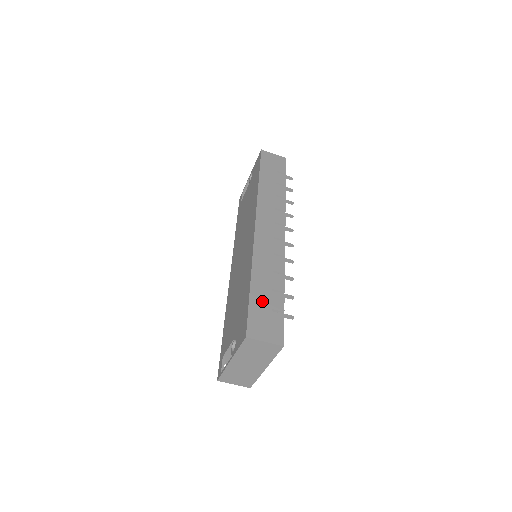
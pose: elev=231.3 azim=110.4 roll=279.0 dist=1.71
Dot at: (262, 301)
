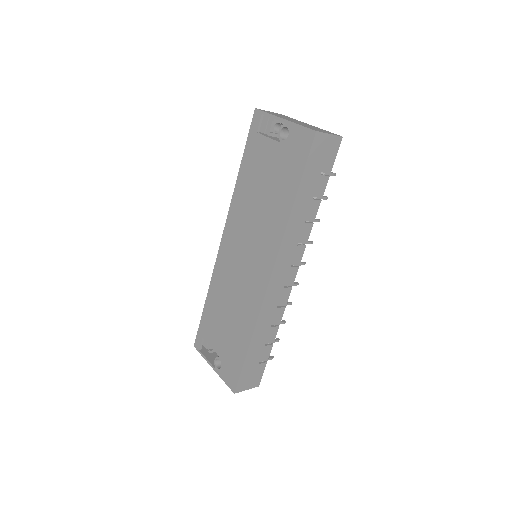
Dot at: (254, 360)
